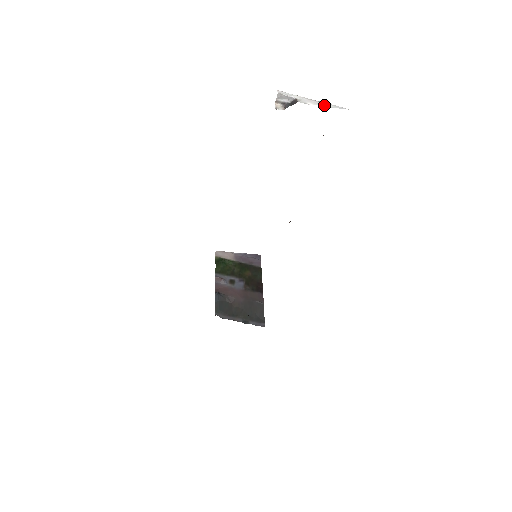
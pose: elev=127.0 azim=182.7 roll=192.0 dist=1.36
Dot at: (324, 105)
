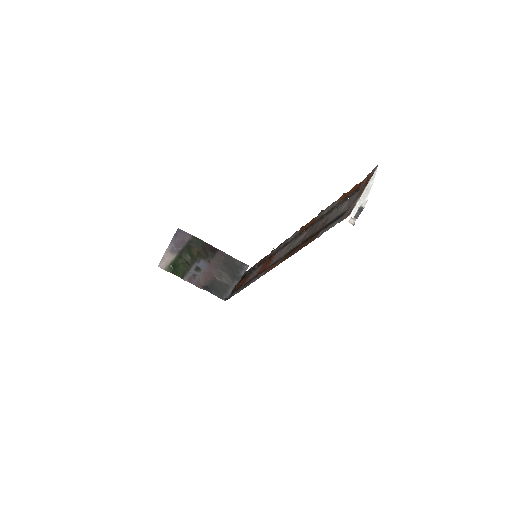
Dot at: (370, 188)
